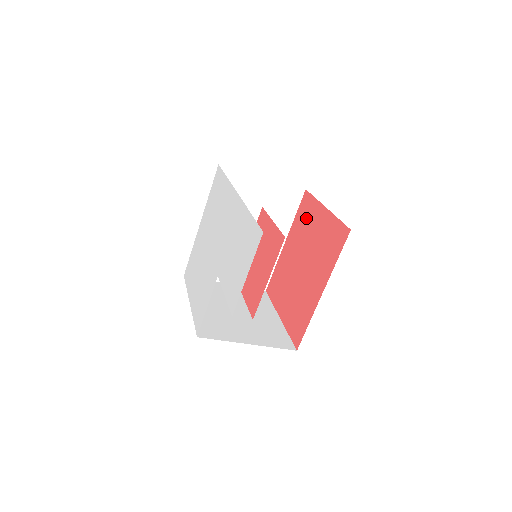
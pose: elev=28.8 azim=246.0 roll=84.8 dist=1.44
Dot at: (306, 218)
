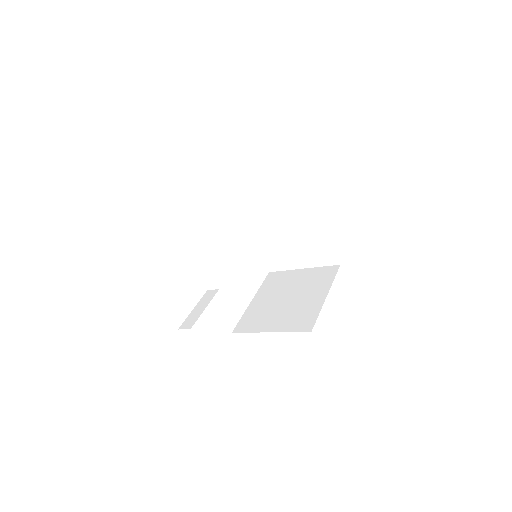
Dot at: occluded
